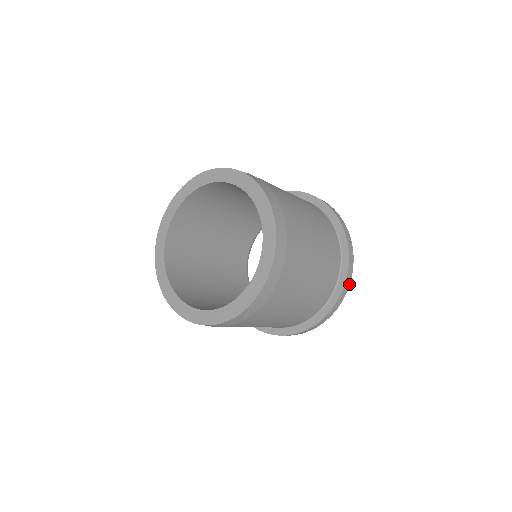
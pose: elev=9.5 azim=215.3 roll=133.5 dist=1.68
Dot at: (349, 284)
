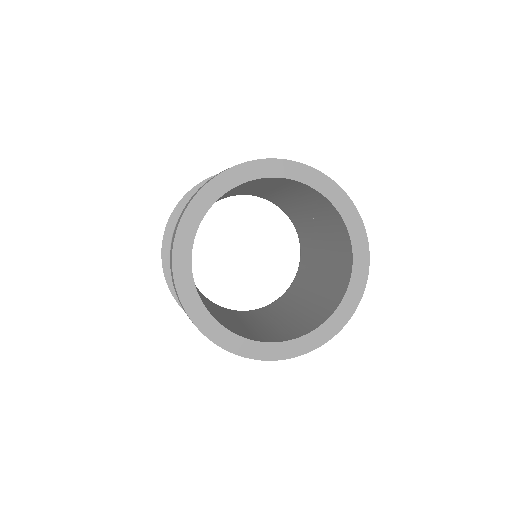
Dot at: occluded
